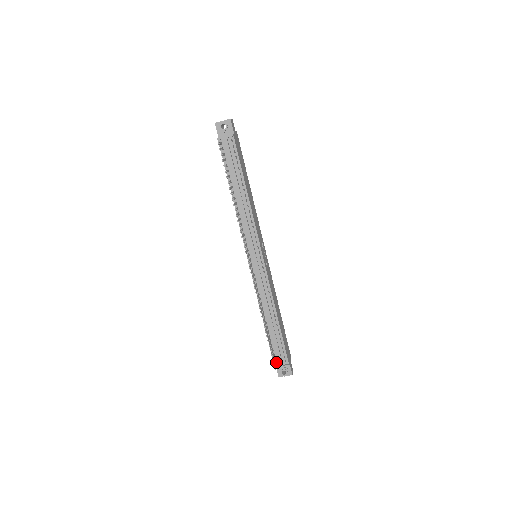
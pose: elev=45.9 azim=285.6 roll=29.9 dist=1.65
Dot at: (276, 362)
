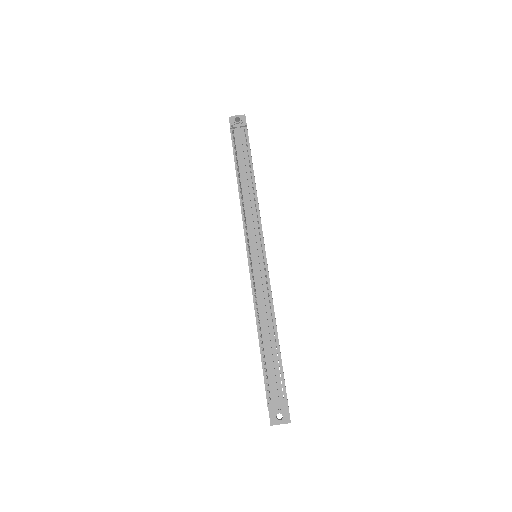
Dot at: (270, 397)
